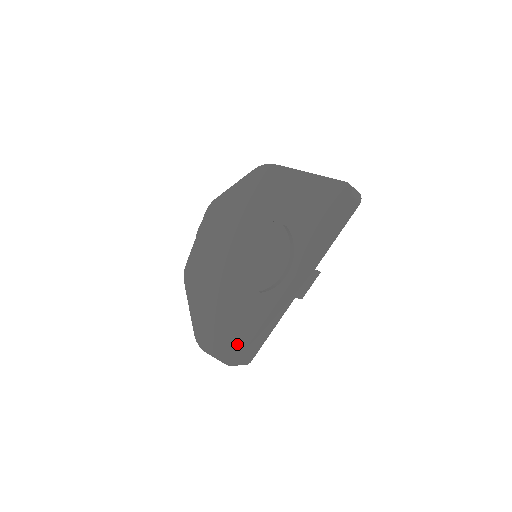
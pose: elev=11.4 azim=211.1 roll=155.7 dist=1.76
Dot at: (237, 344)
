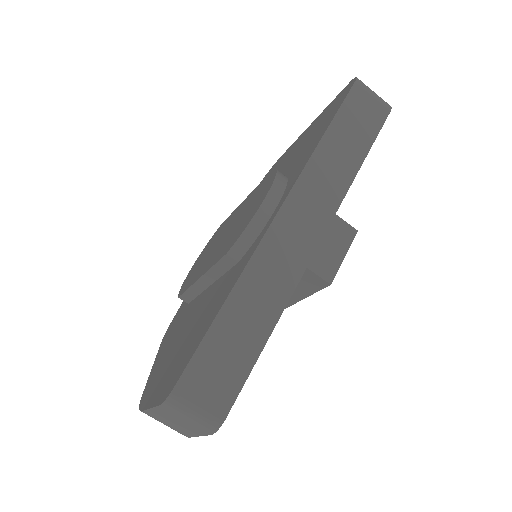
Dot at: (185, 357)
